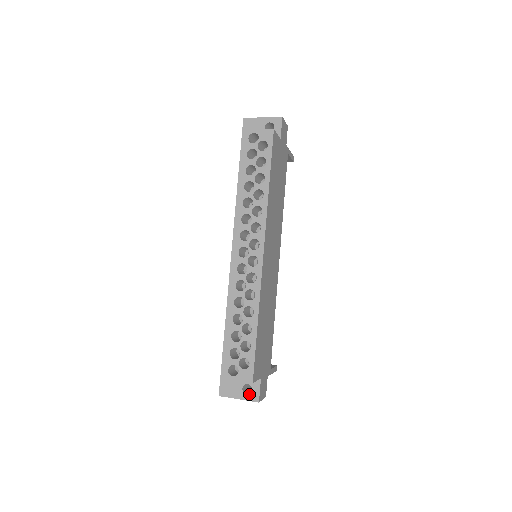
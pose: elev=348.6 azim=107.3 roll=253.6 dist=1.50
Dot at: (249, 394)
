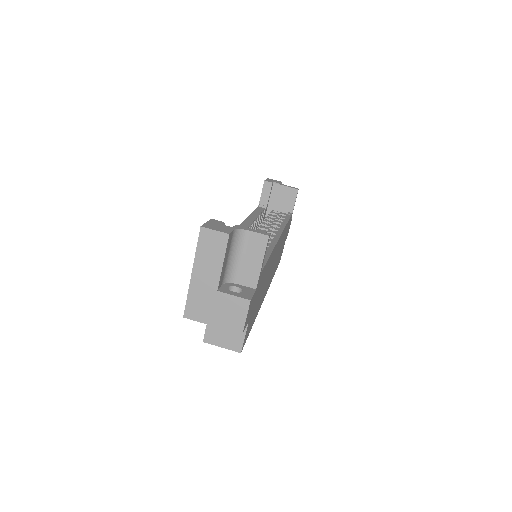
Dot at: occluded
